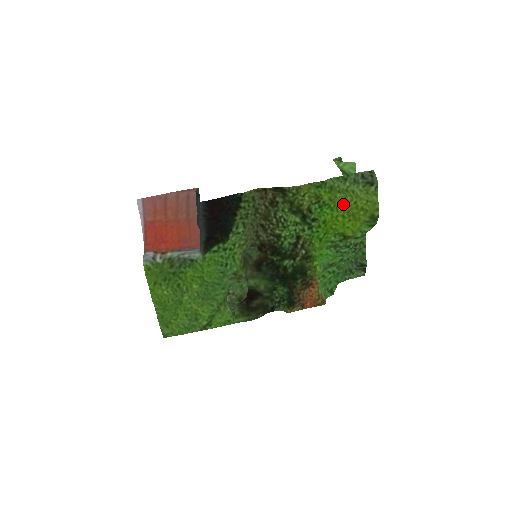
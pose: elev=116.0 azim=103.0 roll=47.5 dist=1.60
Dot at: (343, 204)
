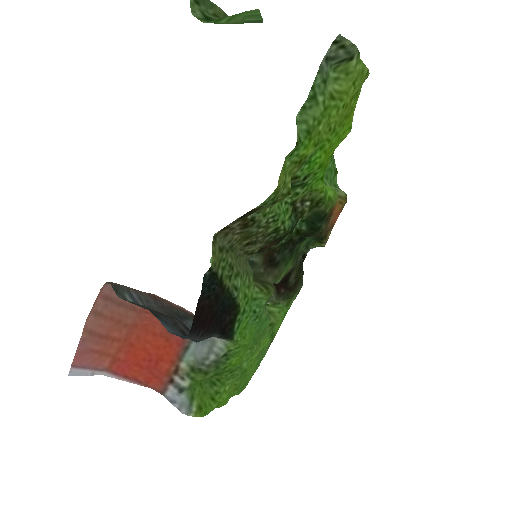
Dot at: (331, 127)
